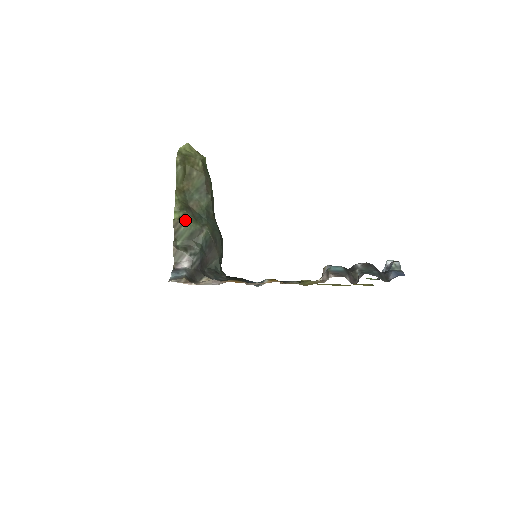
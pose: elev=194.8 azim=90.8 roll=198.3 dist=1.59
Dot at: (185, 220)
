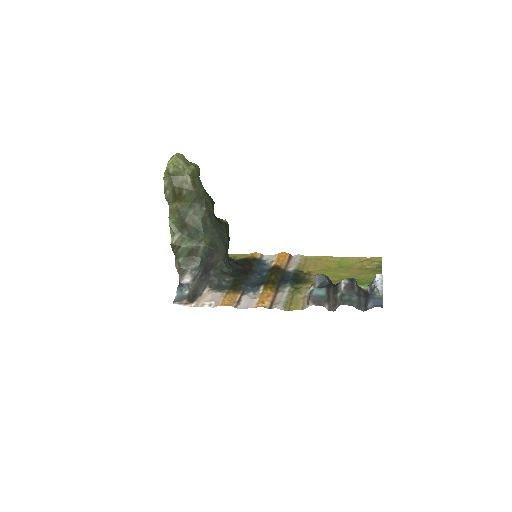
Dot at: (181, 242)
